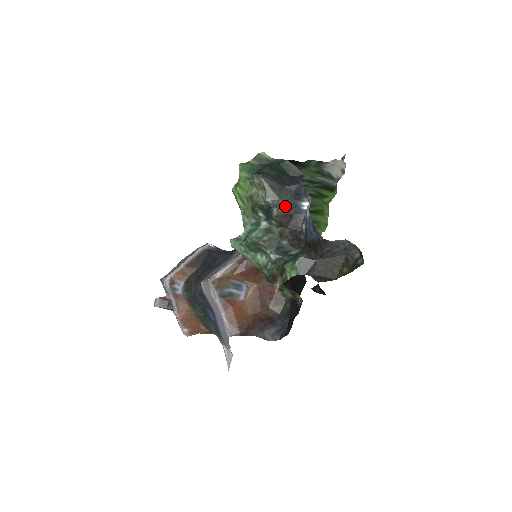
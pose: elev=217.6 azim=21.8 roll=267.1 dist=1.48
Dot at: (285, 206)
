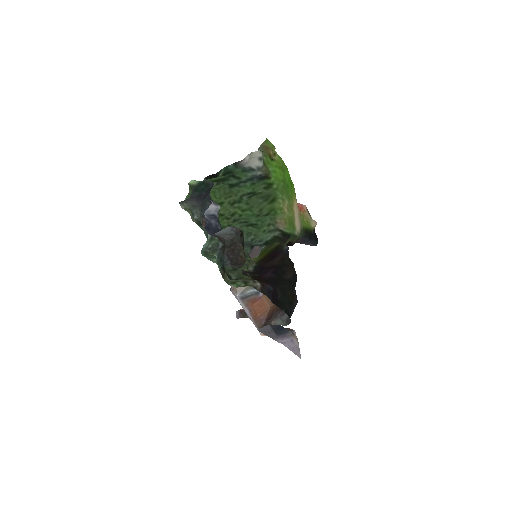
Dot at: (204, 216)
